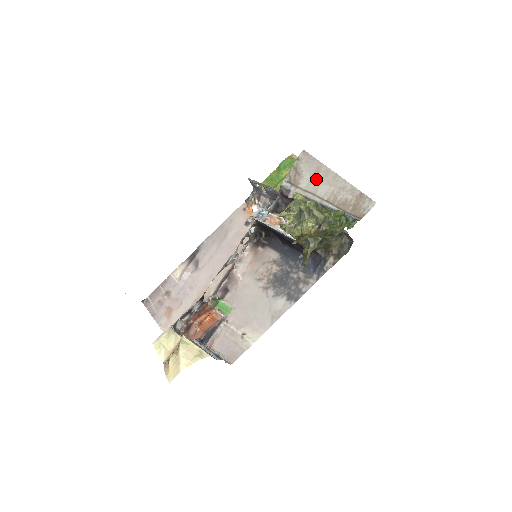
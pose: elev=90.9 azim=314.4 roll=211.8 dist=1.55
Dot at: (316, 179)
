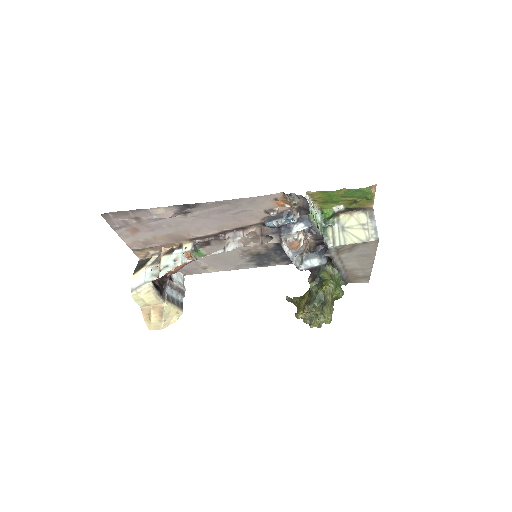
Dot at: (357, 258)
